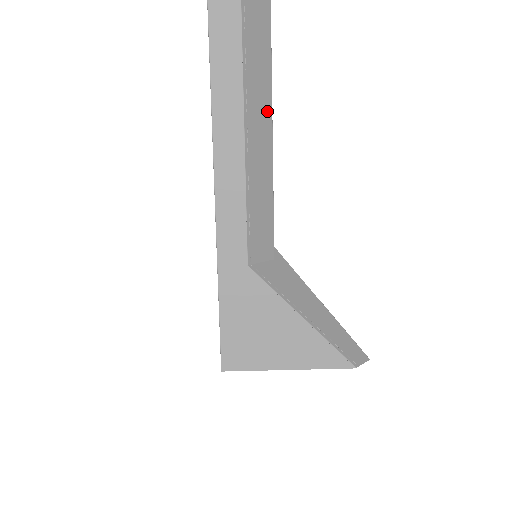
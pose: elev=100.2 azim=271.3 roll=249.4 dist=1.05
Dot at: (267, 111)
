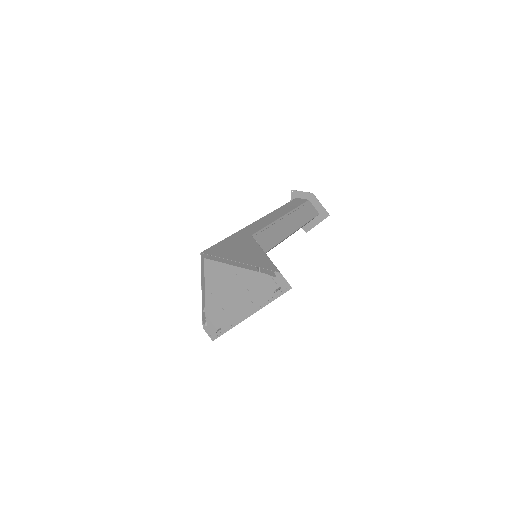
Dot at: (297, 226)
